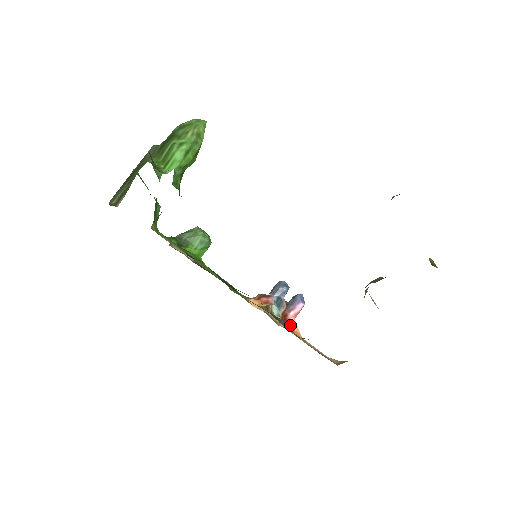
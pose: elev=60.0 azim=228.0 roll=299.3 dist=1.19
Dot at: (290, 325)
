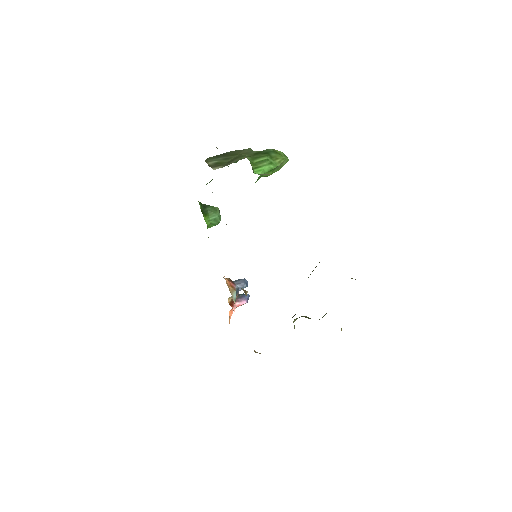
Dot at: (234, 310)
